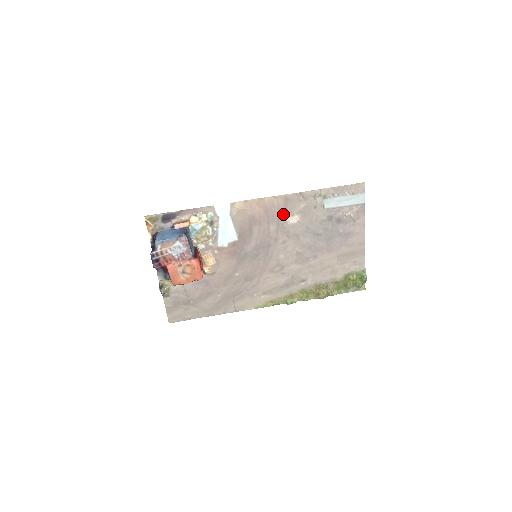
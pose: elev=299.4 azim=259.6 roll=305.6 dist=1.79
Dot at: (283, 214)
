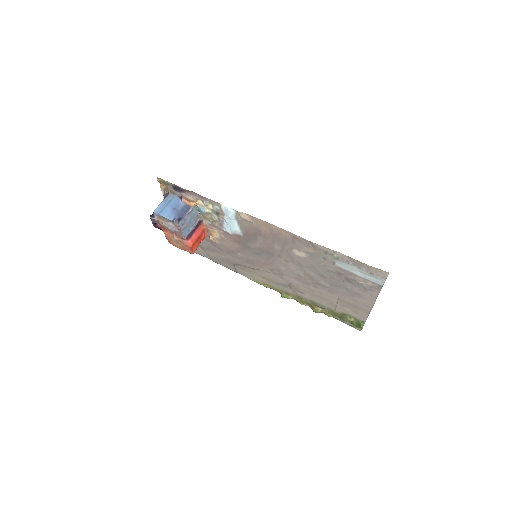
Dot at: (290, 244)
